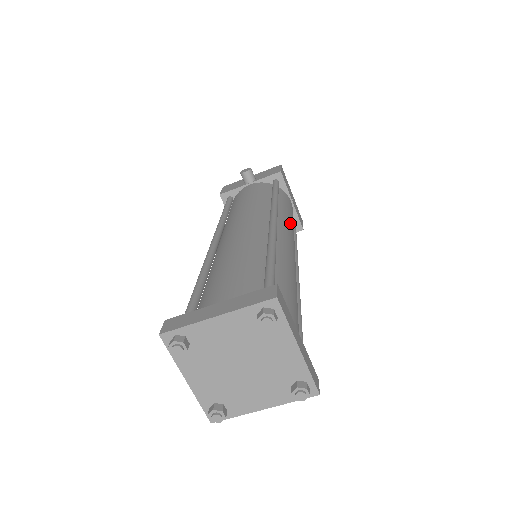
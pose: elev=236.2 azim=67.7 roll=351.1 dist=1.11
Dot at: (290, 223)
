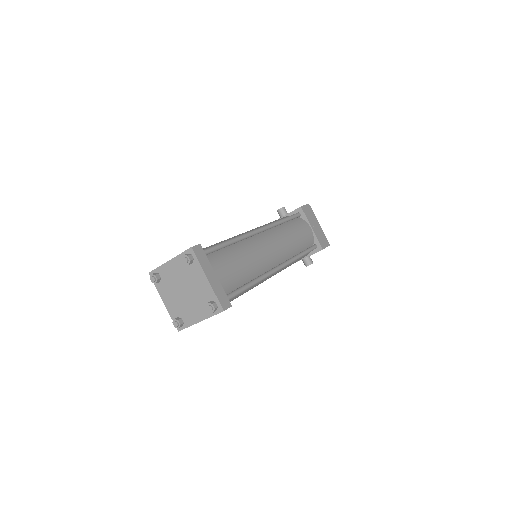
Dot at: (287, 236)
